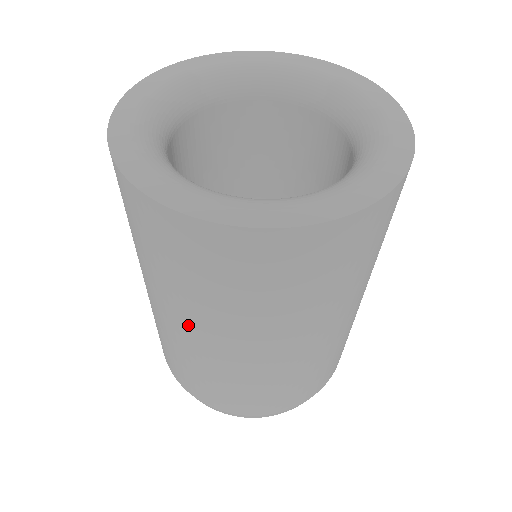
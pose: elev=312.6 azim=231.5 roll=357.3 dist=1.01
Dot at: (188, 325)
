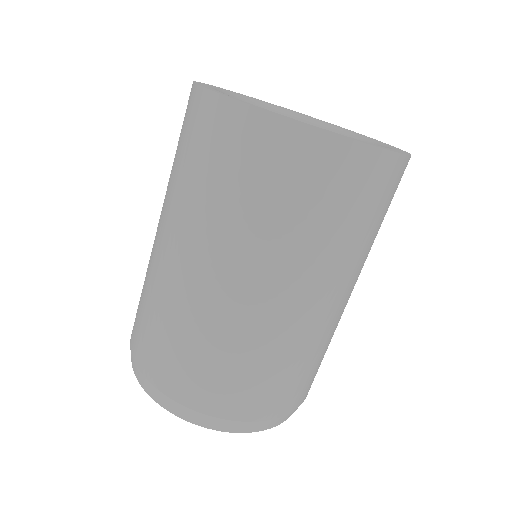
Dot at: (255, 276)
